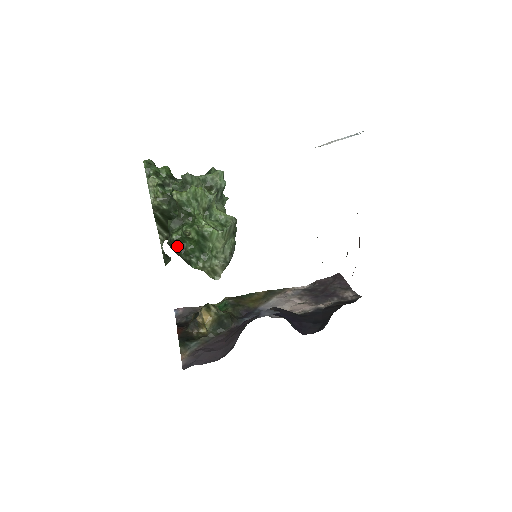
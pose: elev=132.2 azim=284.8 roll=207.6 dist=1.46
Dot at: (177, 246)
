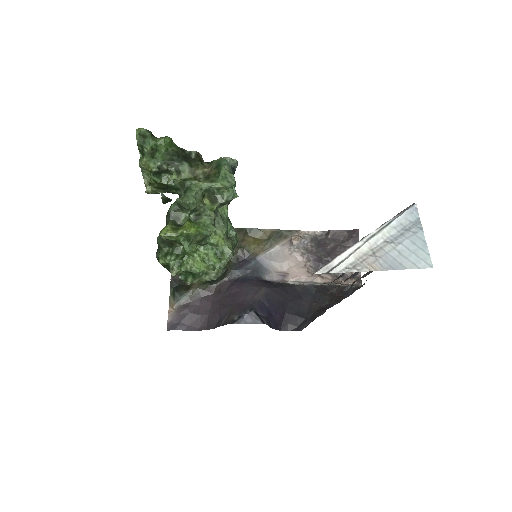
Dot at: (165, 266)
